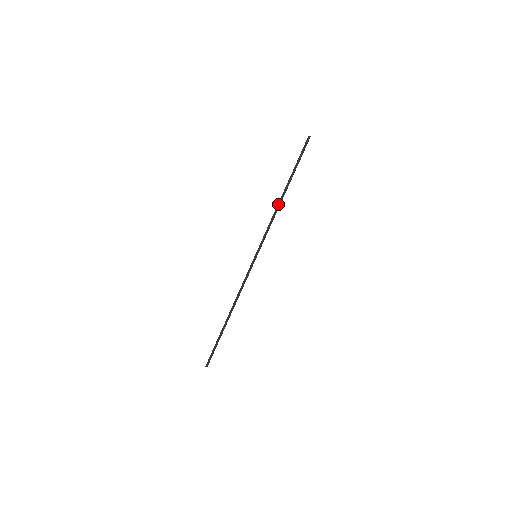
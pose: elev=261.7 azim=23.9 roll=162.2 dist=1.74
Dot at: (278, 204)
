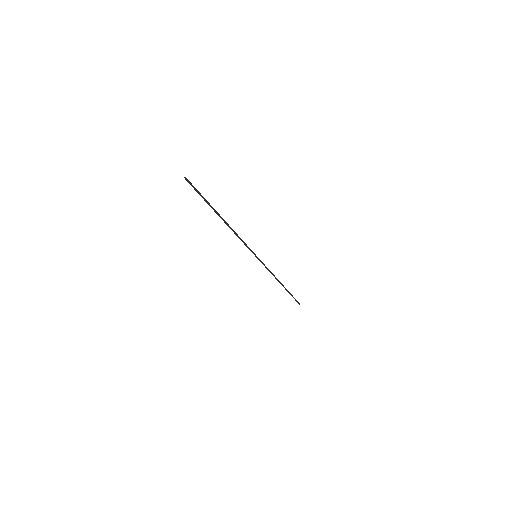
Dot at: (229, 226)
